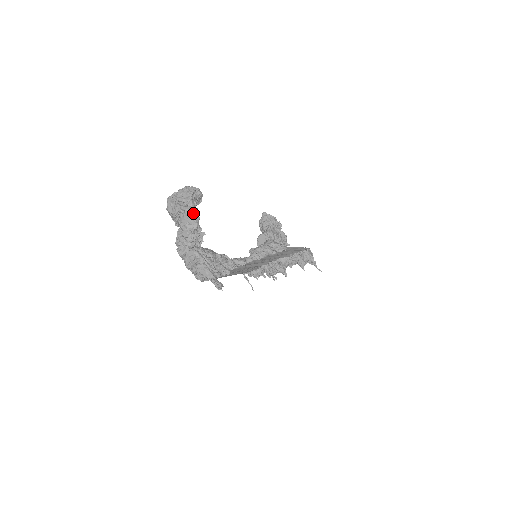
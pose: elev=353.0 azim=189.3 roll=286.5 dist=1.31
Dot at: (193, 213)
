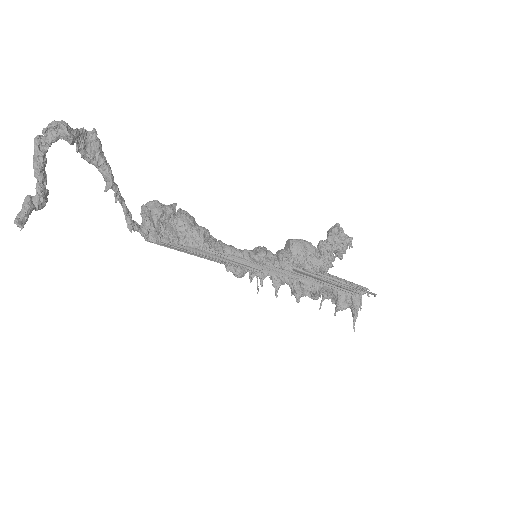
Dot at: (38, 146)
